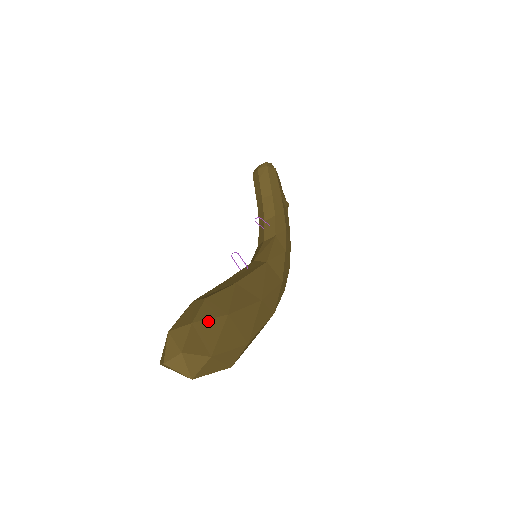
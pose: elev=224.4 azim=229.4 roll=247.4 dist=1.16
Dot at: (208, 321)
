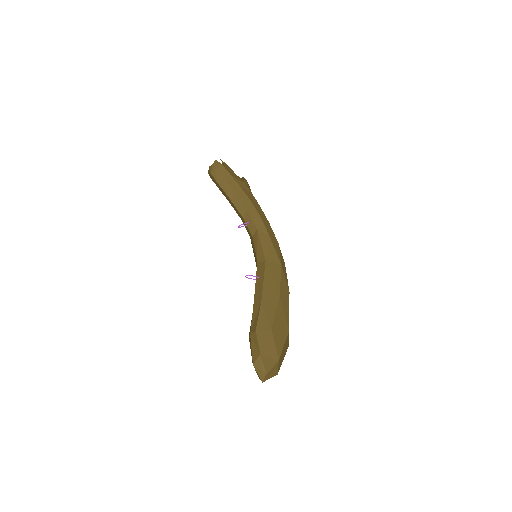
Dot at: (266, 345)
